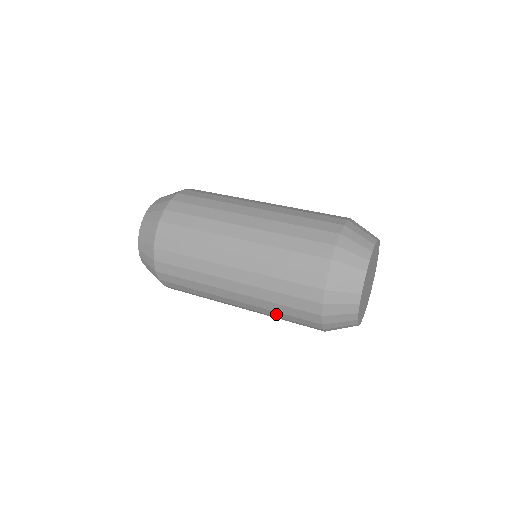
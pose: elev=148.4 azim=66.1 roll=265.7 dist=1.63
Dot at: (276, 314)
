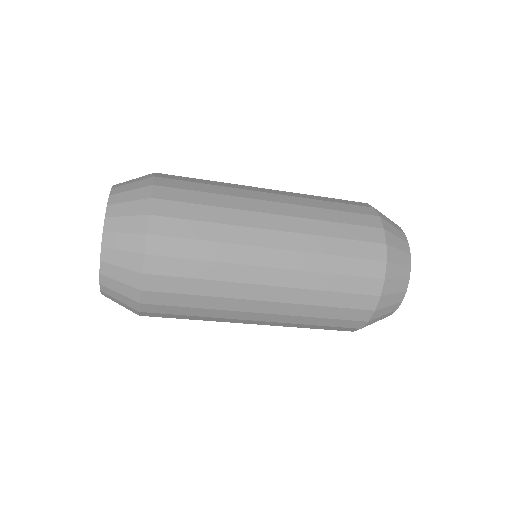
Dot at: (326, 282)
